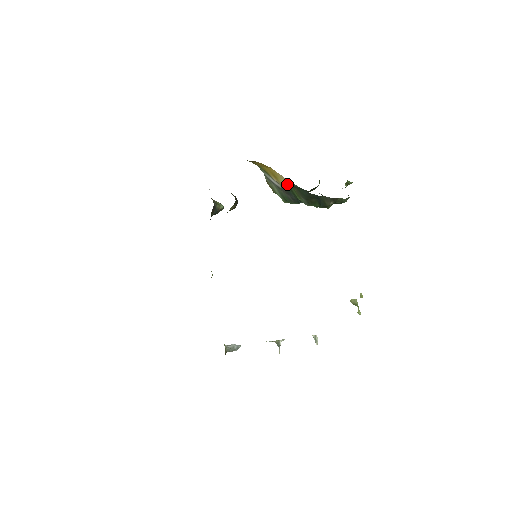
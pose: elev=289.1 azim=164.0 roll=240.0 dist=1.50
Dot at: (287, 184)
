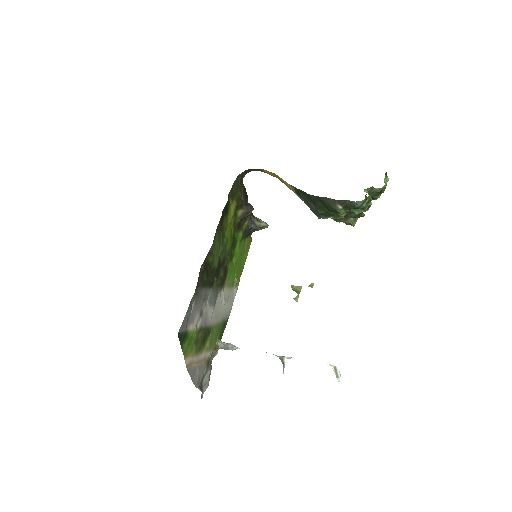
Dot at: (293, 189)
